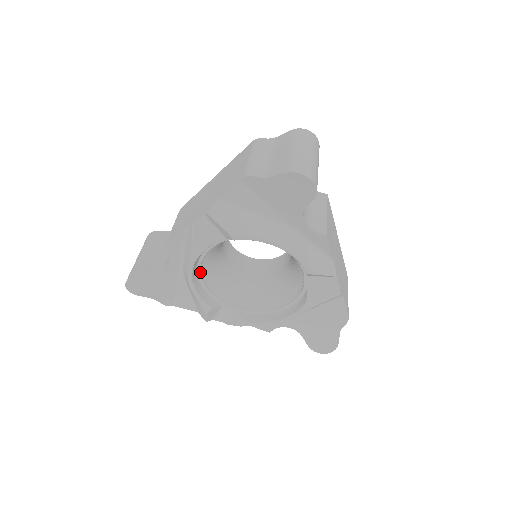
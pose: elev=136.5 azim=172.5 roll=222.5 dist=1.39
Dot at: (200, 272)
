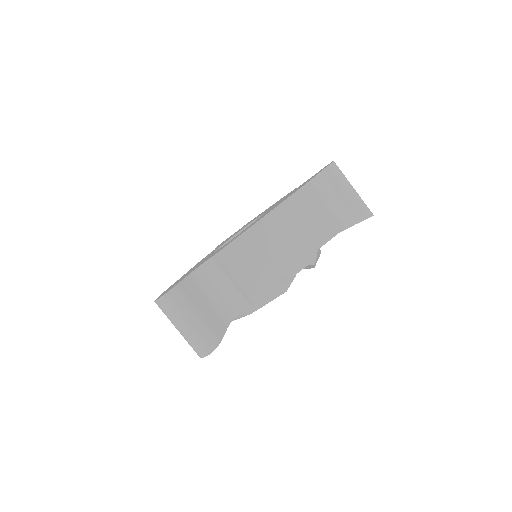
Dot at: occluded
